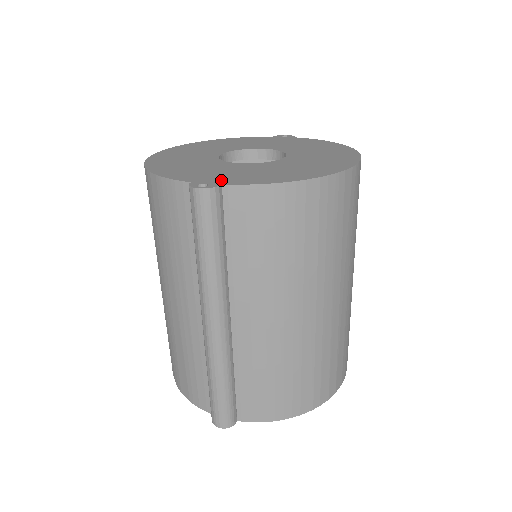
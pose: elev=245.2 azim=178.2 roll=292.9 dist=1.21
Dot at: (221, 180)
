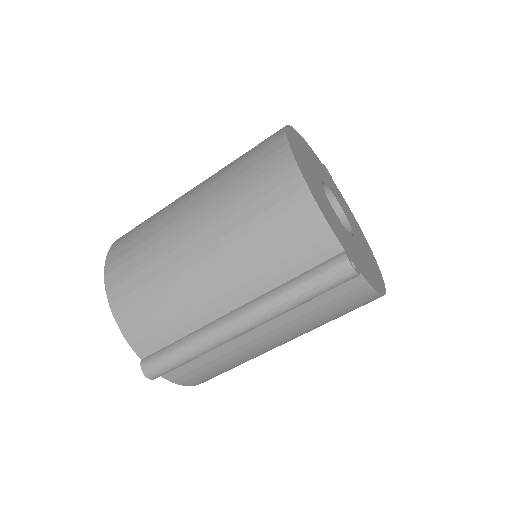
Dot at: (355, 260)
